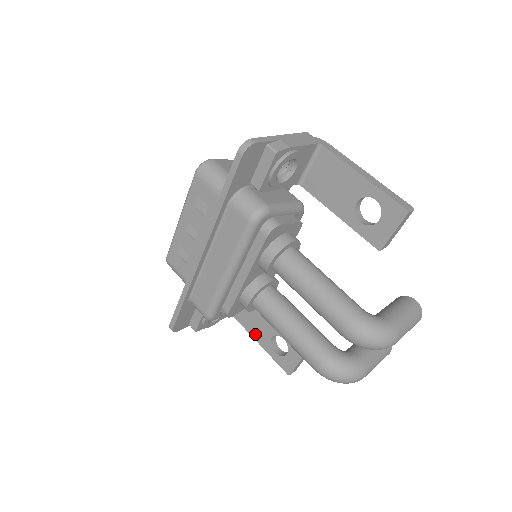
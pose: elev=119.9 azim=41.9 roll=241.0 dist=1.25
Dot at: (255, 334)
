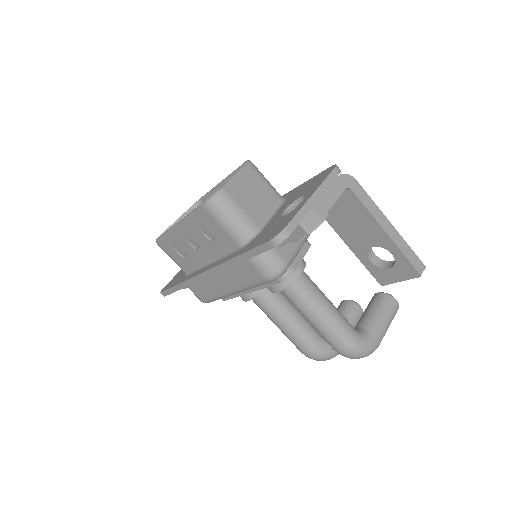
Dot at: occluded
